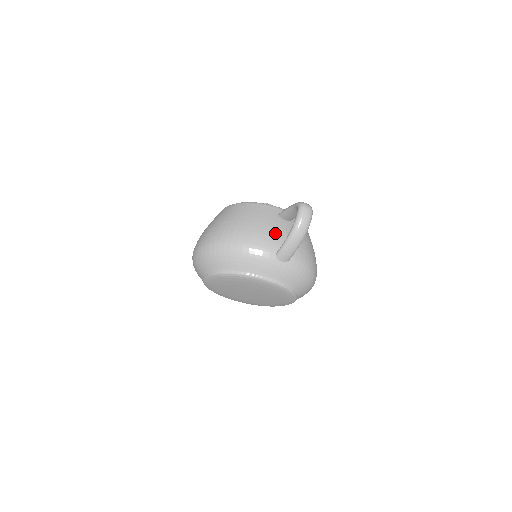
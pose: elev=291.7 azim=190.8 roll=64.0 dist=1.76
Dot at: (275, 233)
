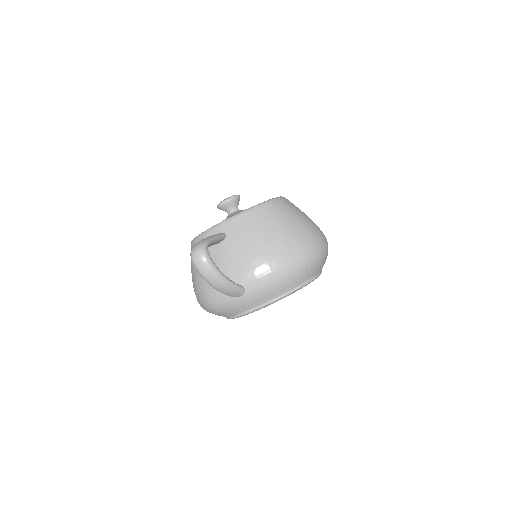
Dot at: occluded
